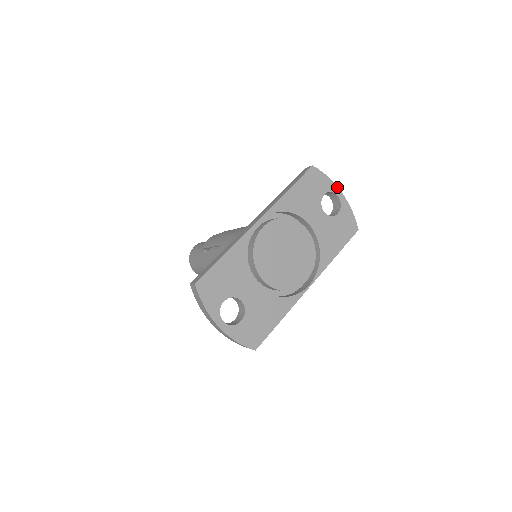
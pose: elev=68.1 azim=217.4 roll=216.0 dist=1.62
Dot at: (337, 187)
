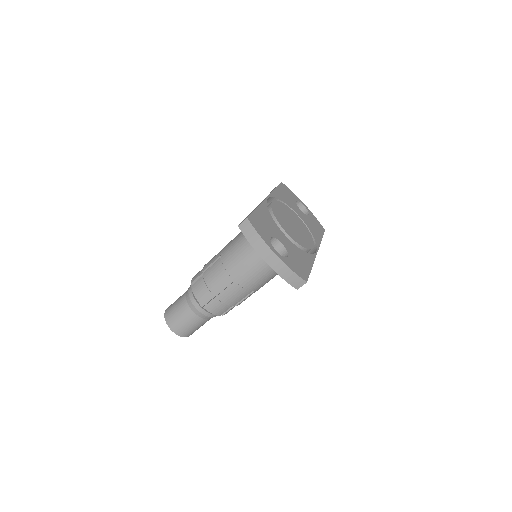
Dot at: (300, 200)
